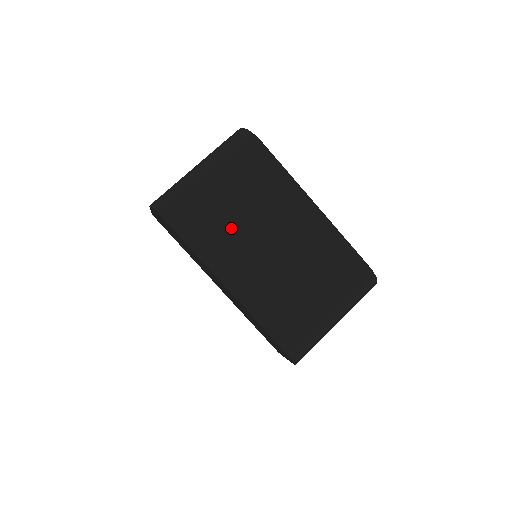
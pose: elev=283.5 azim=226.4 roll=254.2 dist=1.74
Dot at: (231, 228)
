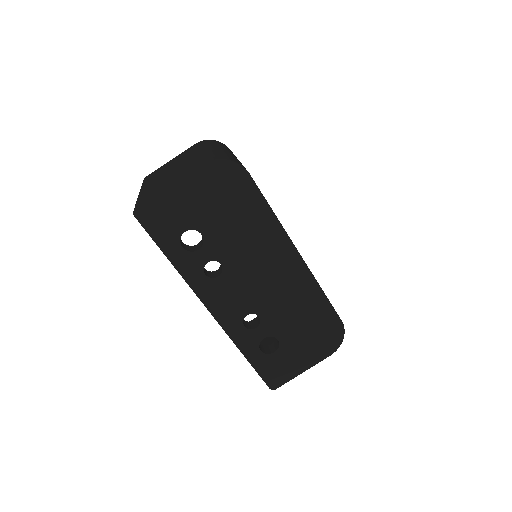
Dot at: occluded
